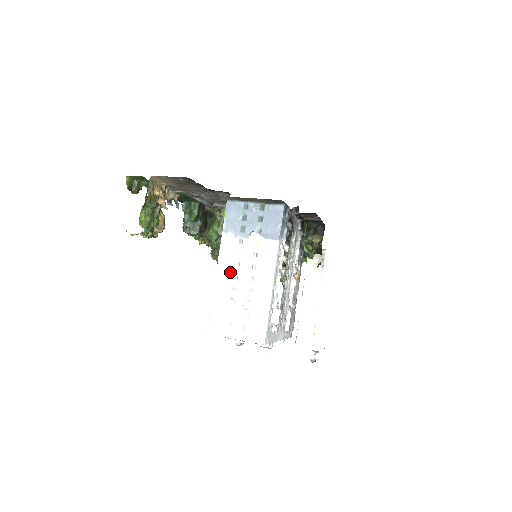
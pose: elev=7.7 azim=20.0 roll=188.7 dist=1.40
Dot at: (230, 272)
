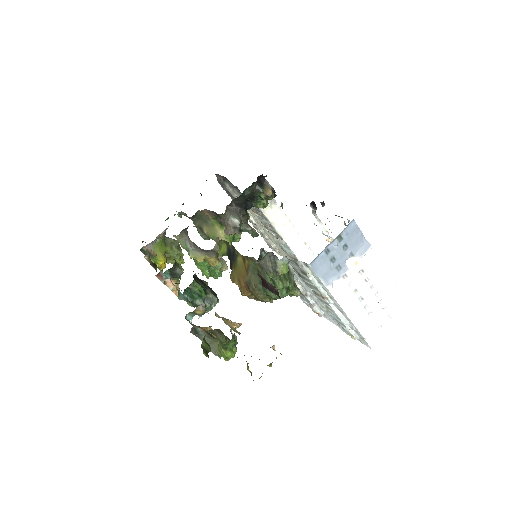
Dot at: (355, 302)
